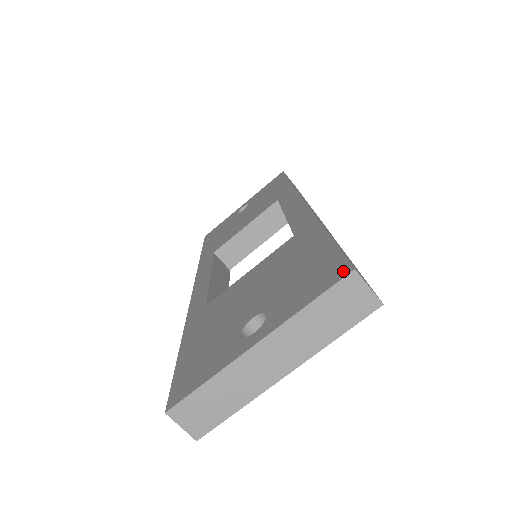
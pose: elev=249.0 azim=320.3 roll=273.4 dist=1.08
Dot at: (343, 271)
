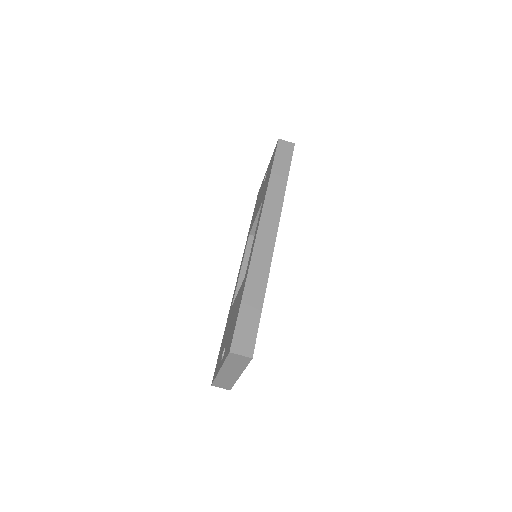
Dot at: (229, 349)
